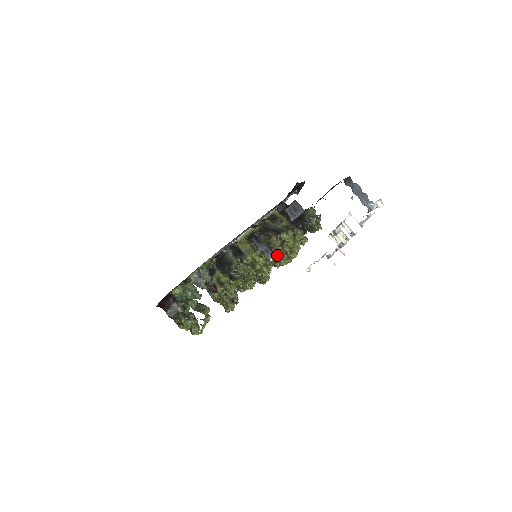
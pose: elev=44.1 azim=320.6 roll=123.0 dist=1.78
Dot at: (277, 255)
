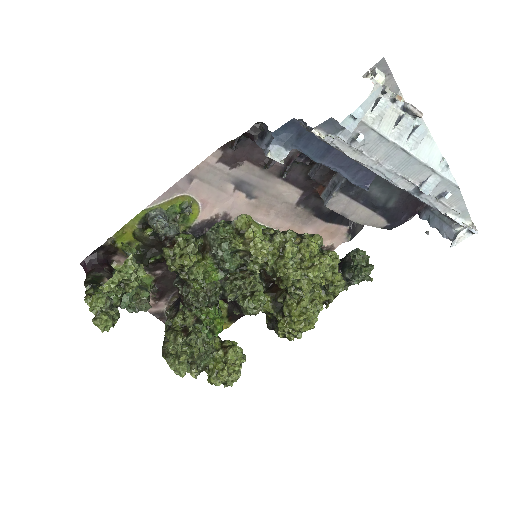
Dot at: (286, 240)
